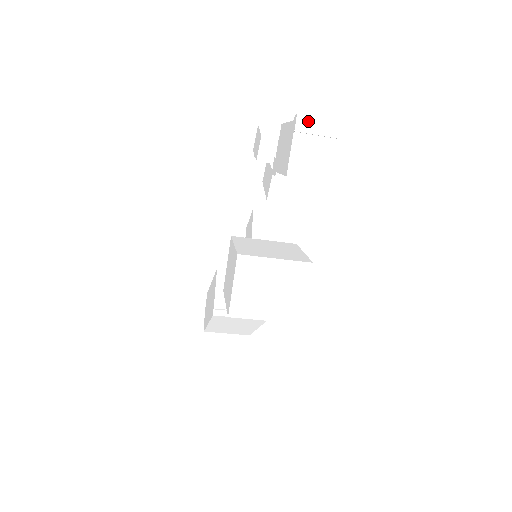
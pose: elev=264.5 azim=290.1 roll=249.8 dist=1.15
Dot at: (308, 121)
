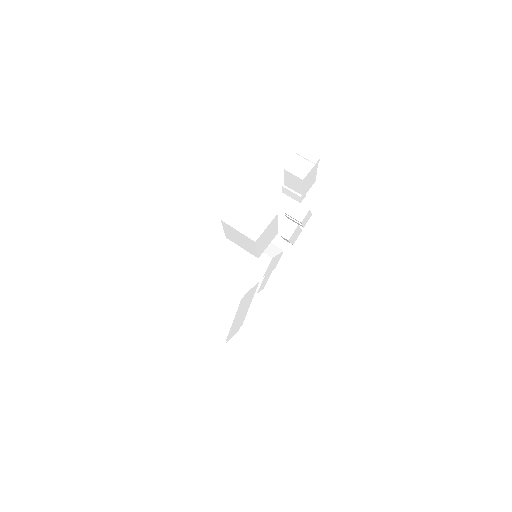
Dot at: (304, 152)
